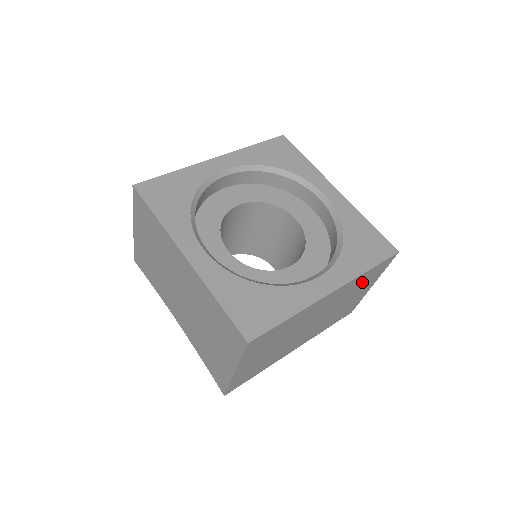
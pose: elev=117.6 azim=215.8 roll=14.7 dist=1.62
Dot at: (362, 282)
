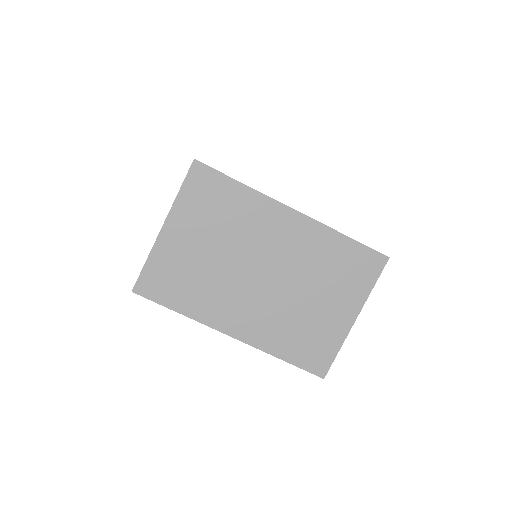
Dot at: (337, 265)
